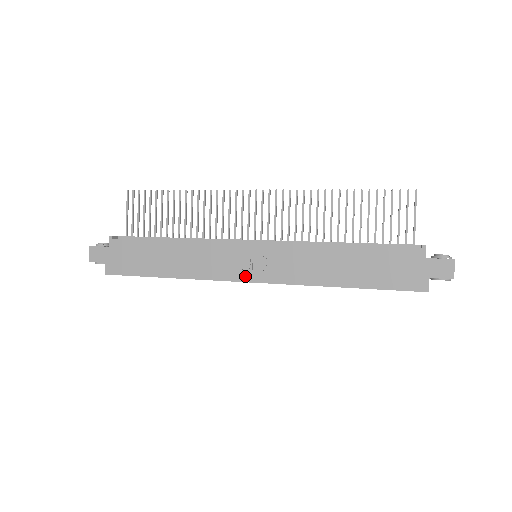
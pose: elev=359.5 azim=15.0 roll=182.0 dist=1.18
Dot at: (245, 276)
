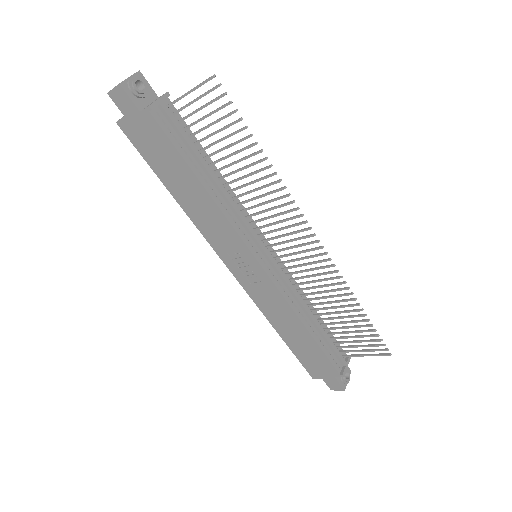
Dot at: (230, 265)
